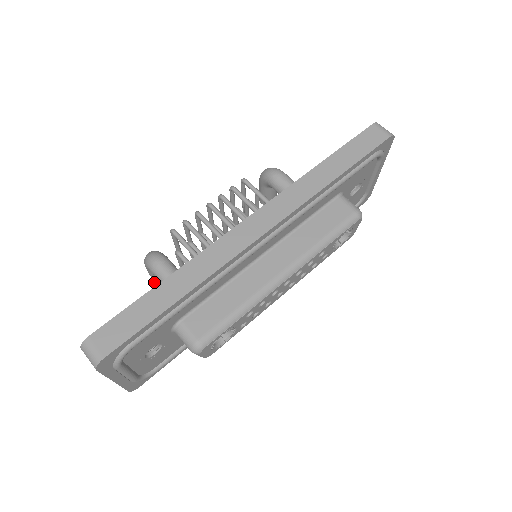
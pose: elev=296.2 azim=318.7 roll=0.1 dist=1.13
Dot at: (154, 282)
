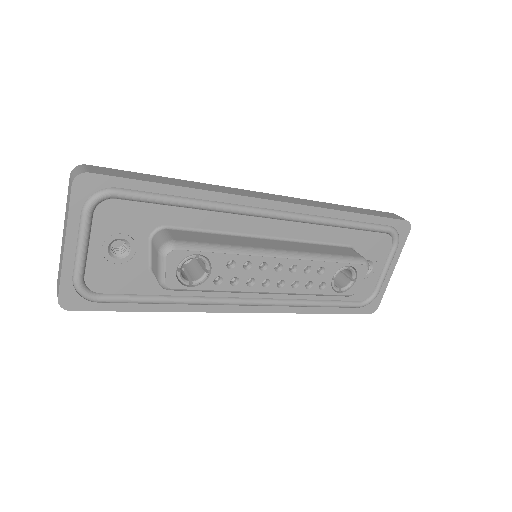
Dot at: occluded
